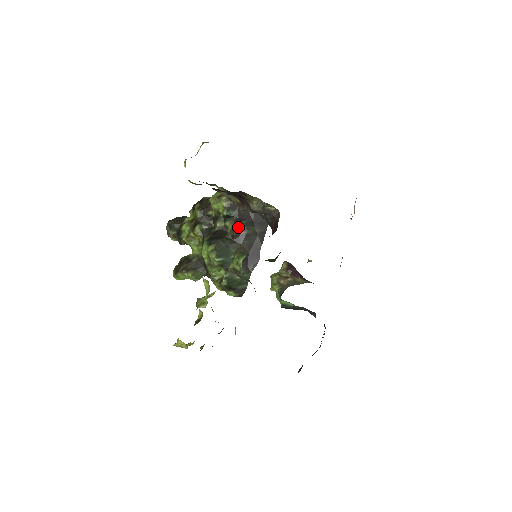
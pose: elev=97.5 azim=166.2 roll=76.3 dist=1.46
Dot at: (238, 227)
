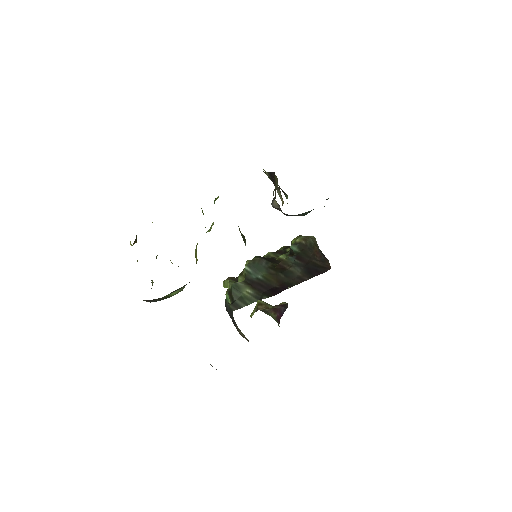
Dot at: (288, 261)
